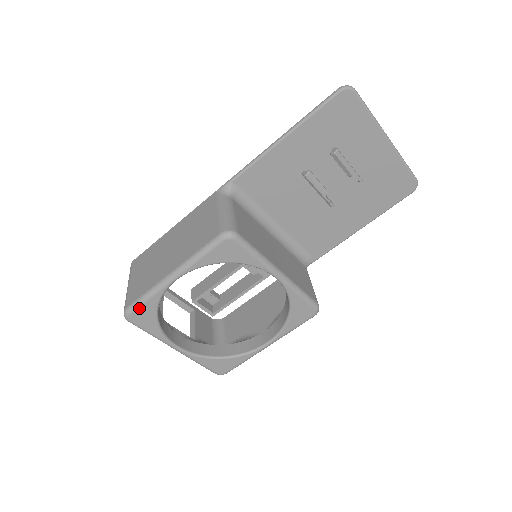
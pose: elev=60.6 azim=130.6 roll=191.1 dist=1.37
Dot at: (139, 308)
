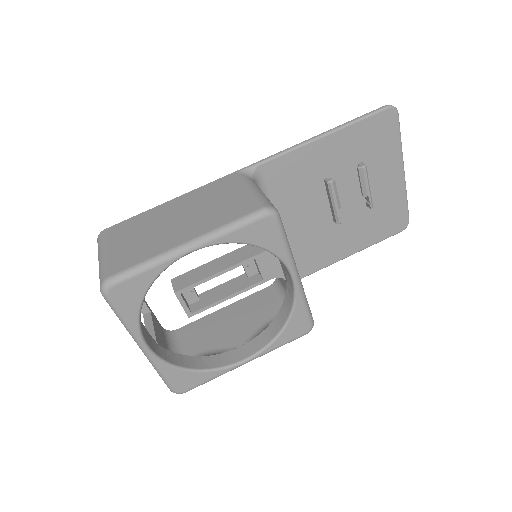
Dot at: (129, 280)
